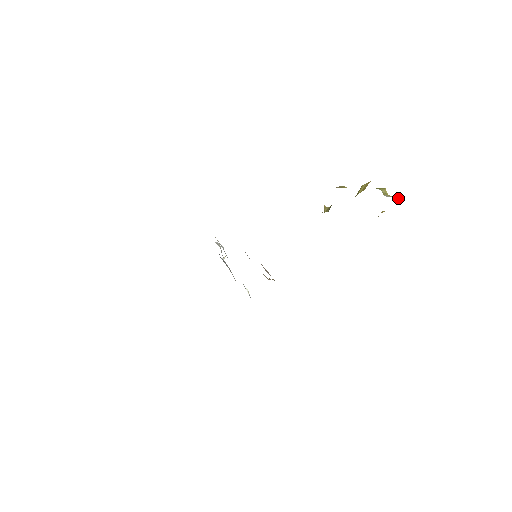
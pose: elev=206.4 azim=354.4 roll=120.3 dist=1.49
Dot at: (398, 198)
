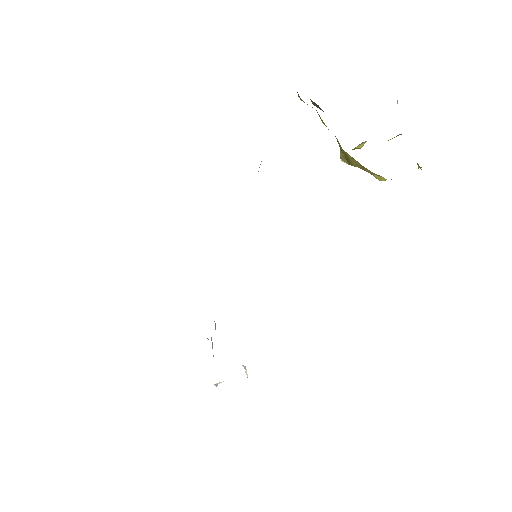
Dot at: occluded
